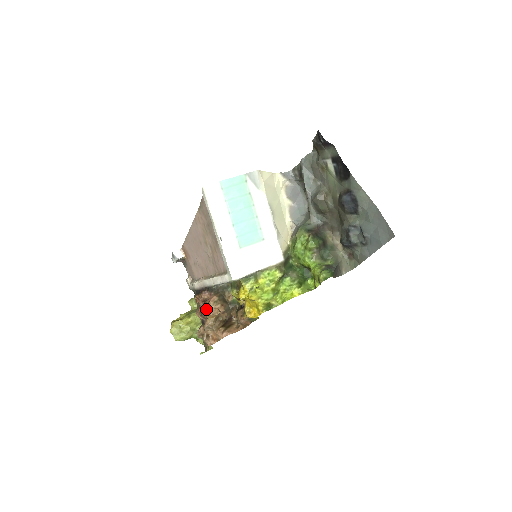
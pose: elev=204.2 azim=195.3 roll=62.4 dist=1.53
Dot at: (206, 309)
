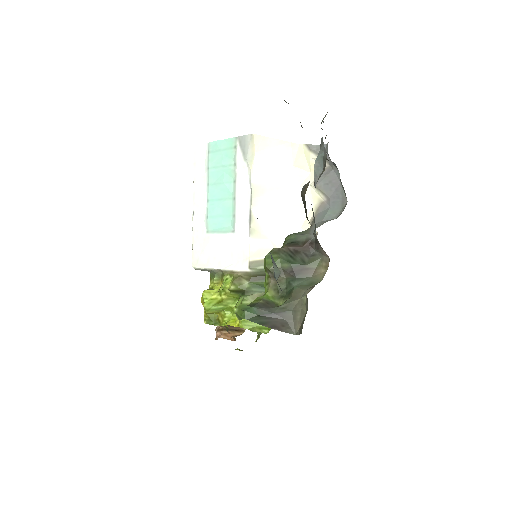
Dot at: occluded
